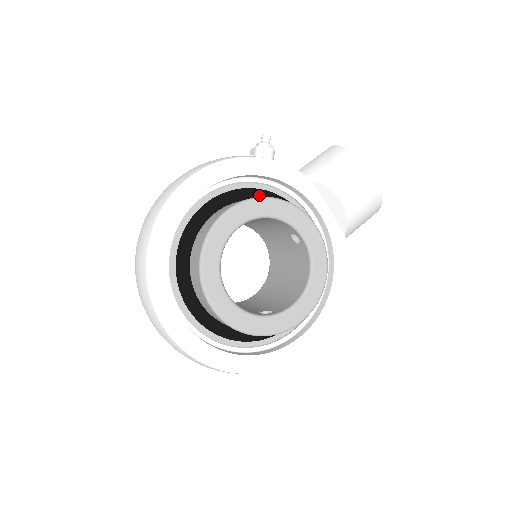
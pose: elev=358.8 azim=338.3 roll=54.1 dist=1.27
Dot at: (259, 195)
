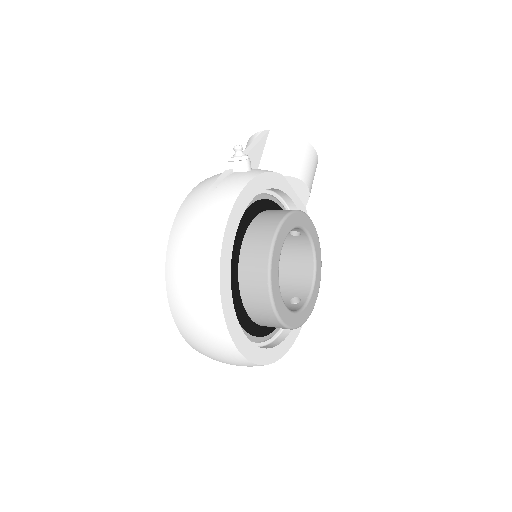
Dot at: (256, 207)
